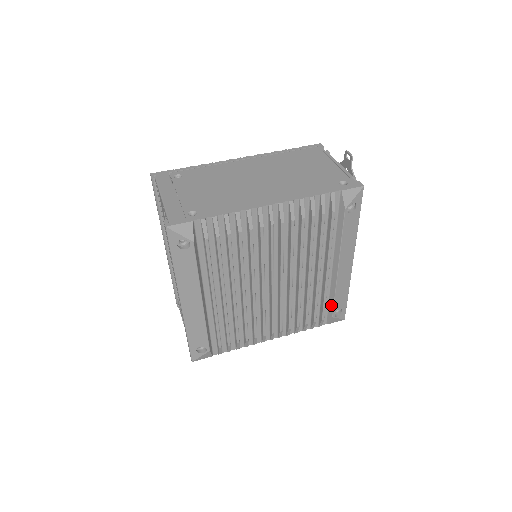
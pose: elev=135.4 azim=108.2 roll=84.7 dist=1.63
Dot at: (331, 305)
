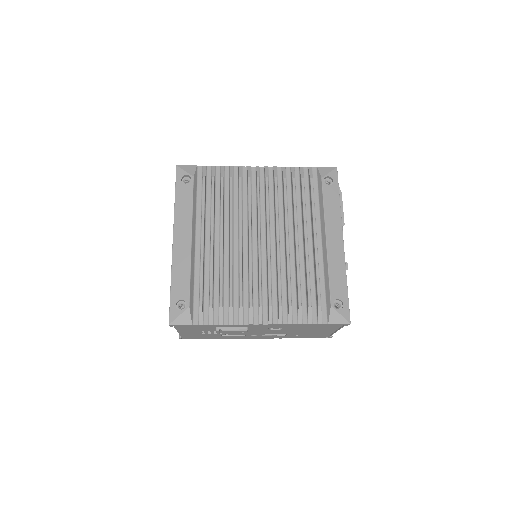
Dot at: (327, 290)
